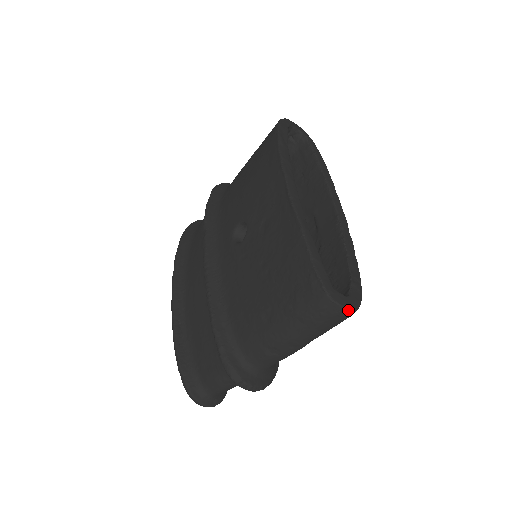
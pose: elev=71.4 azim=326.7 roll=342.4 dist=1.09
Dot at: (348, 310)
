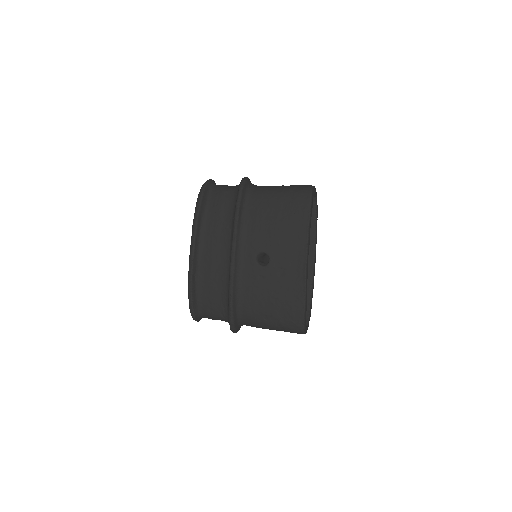
Dot at: occluded
